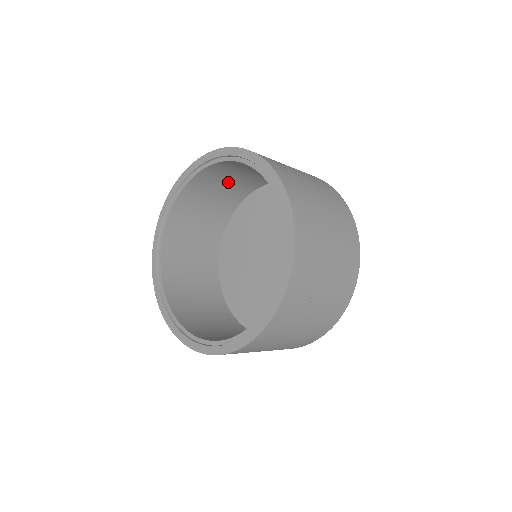
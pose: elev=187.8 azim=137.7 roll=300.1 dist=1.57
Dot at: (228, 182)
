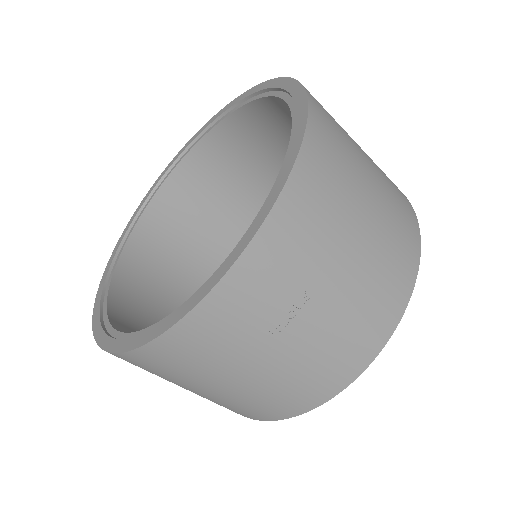
Dot at: (262, 157)
